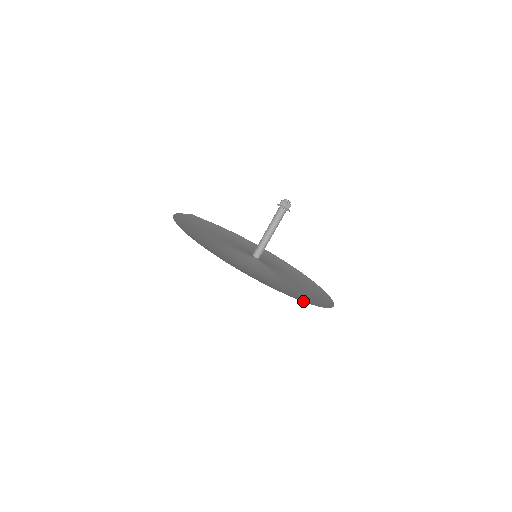
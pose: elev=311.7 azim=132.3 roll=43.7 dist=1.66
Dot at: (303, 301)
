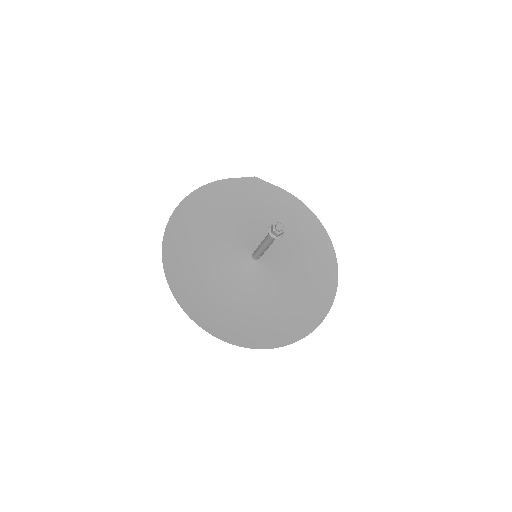
Dot at: (213, 334)
